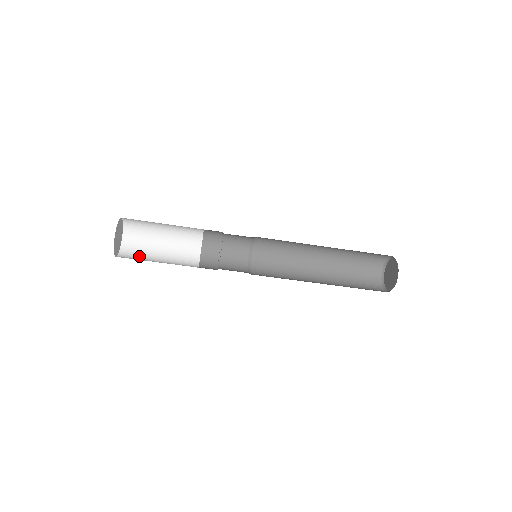
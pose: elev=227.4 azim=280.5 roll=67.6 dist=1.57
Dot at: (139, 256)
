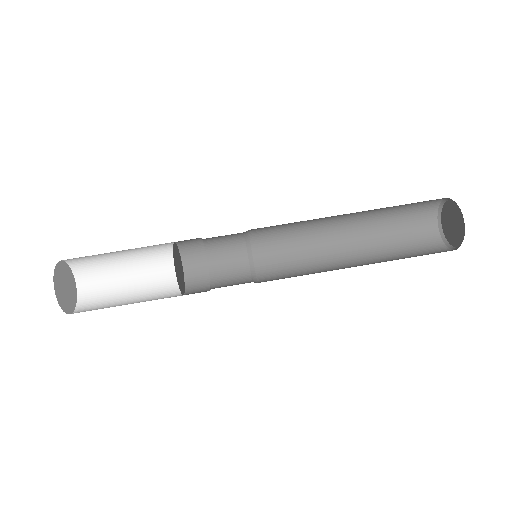
Dot at: occluded
